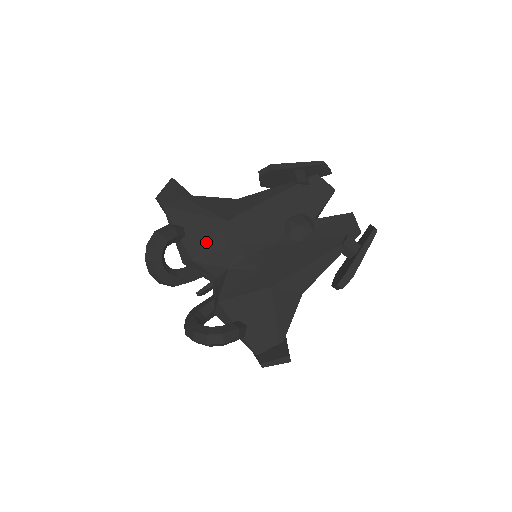
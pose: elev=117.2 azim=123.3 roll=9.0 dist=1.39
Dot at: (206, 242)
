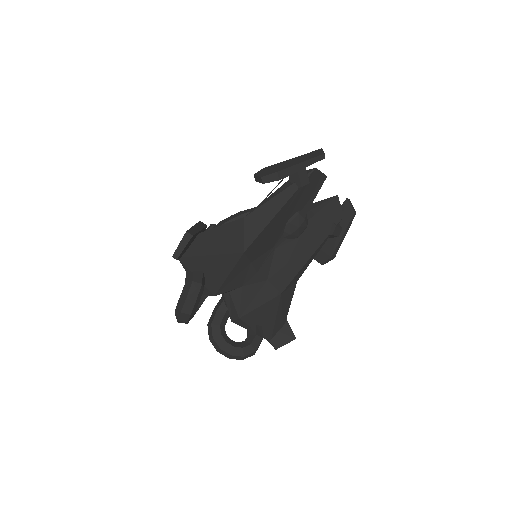
Dot at: (225, 277)
